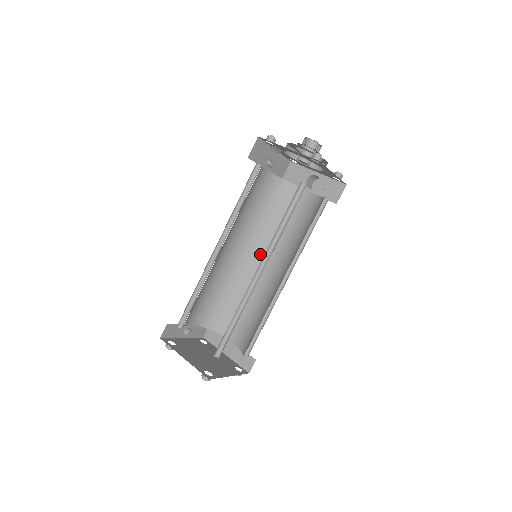
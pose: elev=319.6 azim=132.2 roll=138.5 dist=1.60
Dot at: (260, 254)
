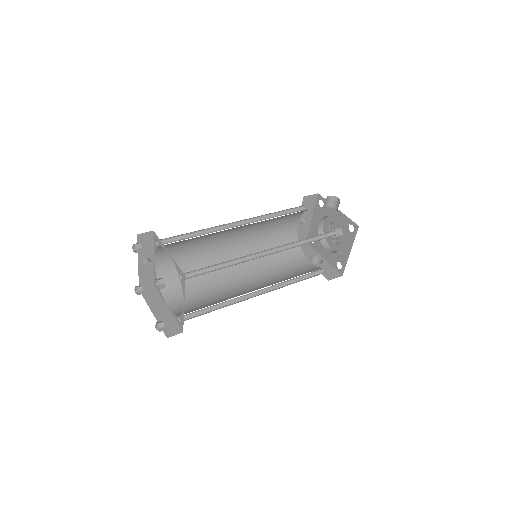
Dot at: (245, 269)
